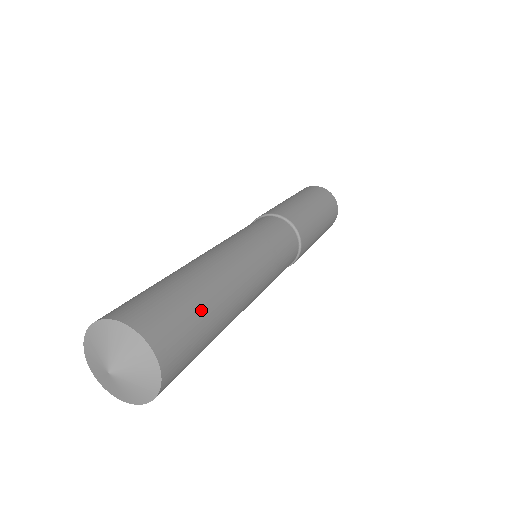
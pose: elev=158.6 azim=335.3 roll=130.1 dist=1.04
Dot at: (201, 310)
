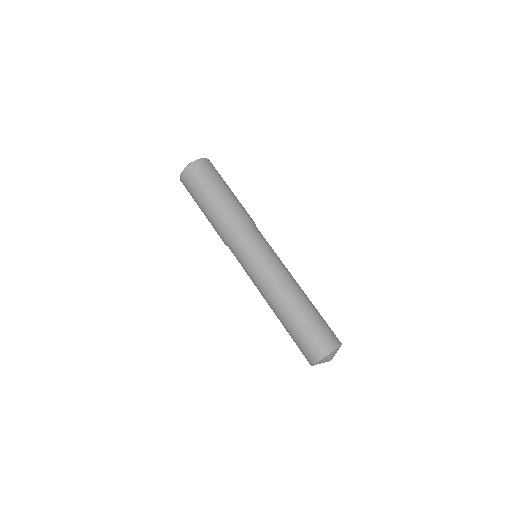
Dot at: (313, 321)
